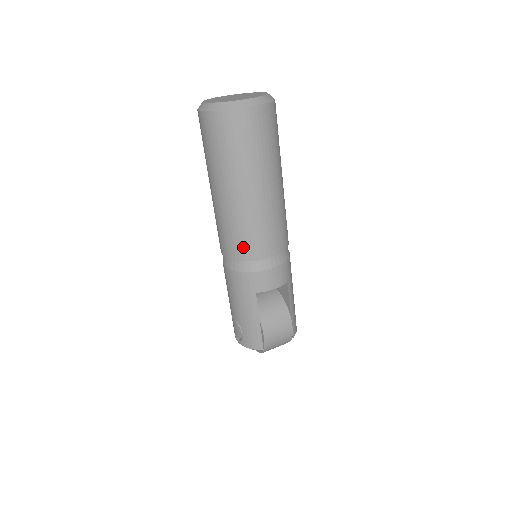
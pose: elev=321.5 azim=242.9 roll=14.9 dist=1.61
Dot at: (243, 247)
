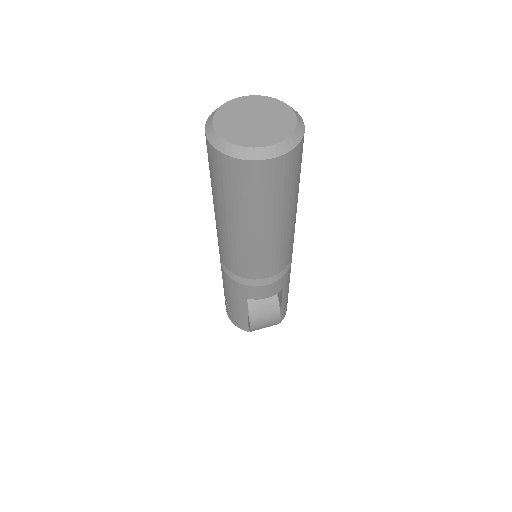
Dot at: (239, 267)
